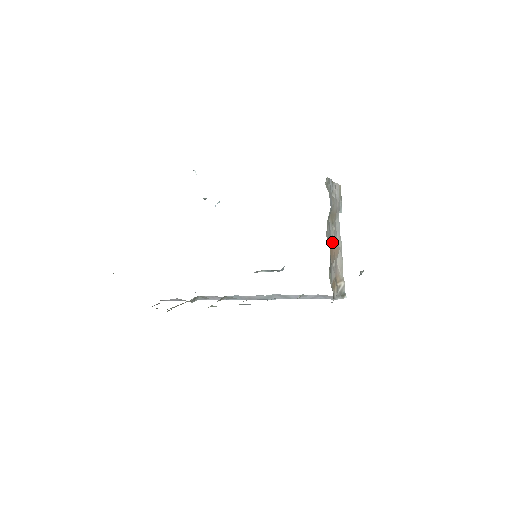
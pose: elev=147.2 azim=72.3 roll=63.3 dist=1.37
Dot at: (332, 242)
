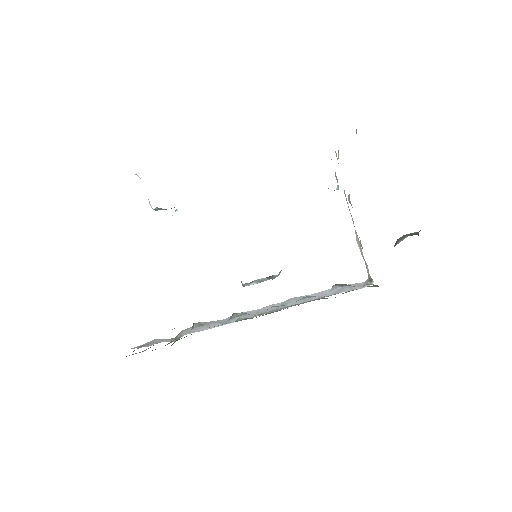
Dot at: occluded
